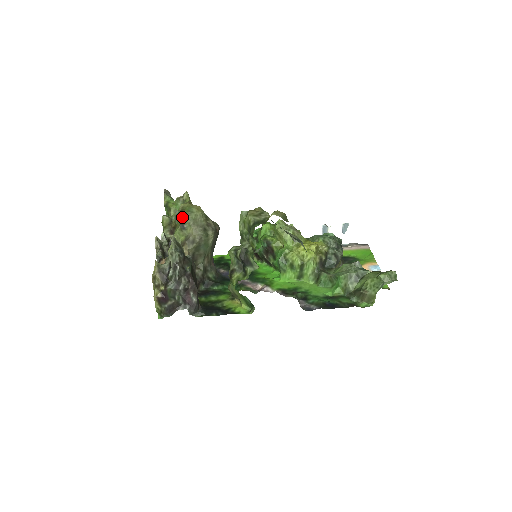
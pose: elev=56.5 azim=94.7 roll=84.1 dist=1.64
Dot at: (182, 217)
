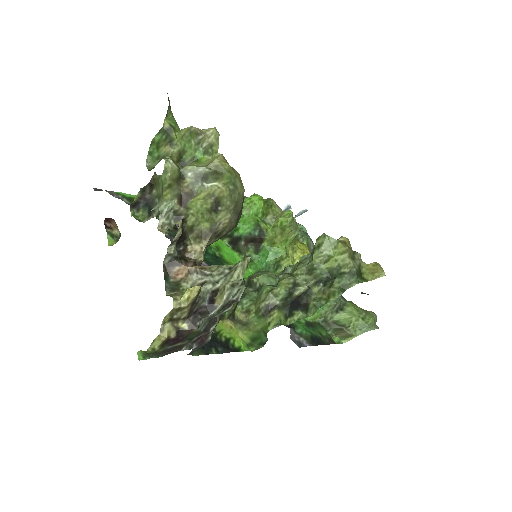
Dot at: (221, 191)
